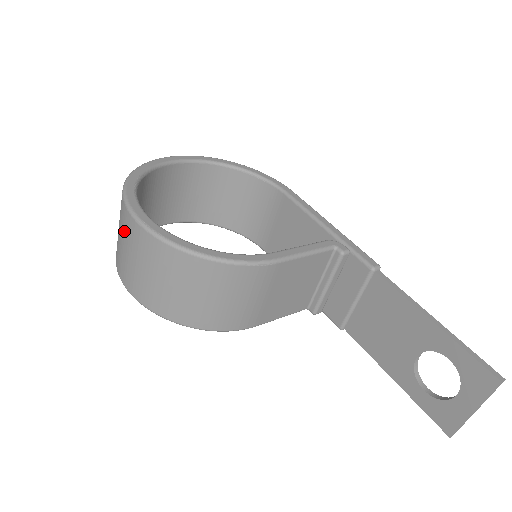
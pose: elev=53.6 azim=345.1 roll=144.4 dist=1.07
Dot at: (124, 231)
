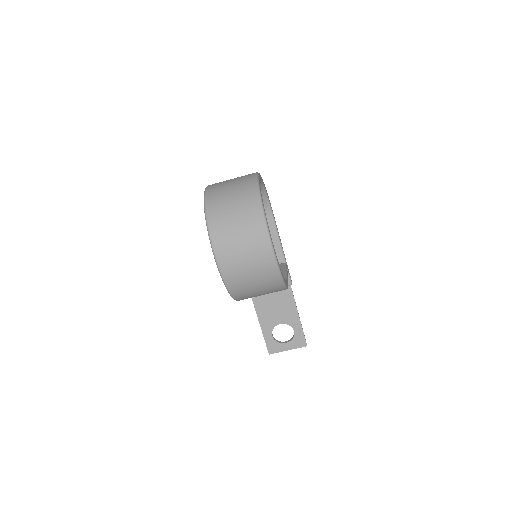
Dot at: (253, 247)
